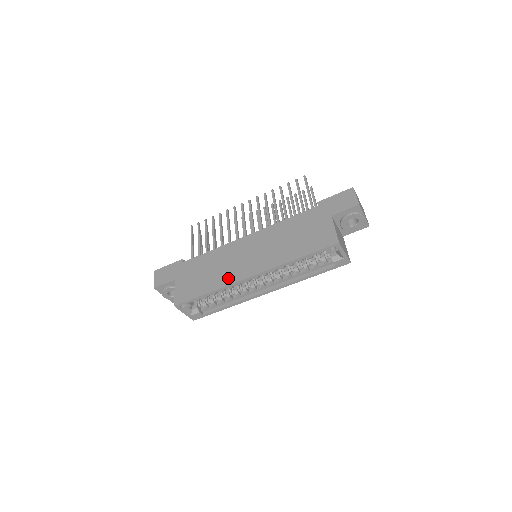
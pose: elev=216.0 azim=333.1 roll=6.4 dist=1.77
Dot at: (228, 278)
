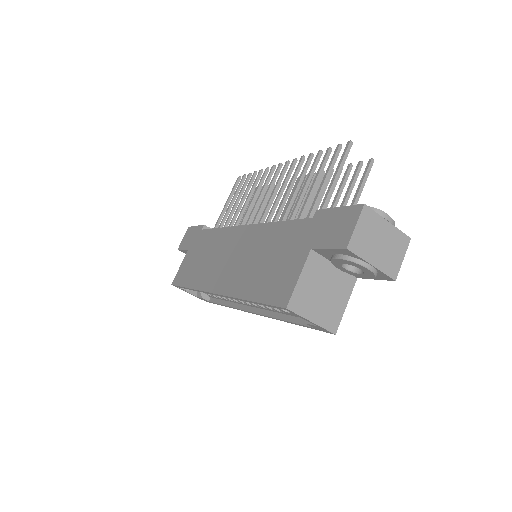
Dot at: (204, 280)
